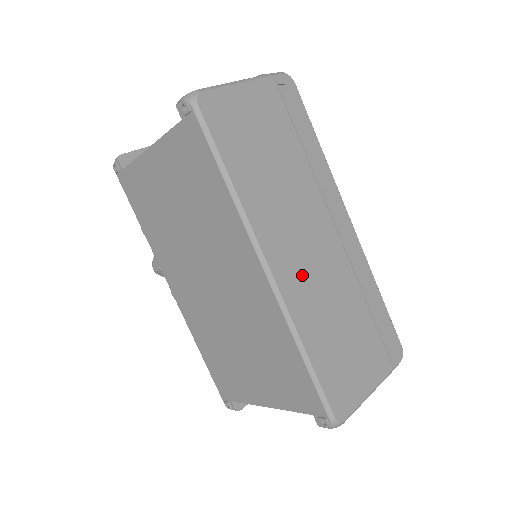
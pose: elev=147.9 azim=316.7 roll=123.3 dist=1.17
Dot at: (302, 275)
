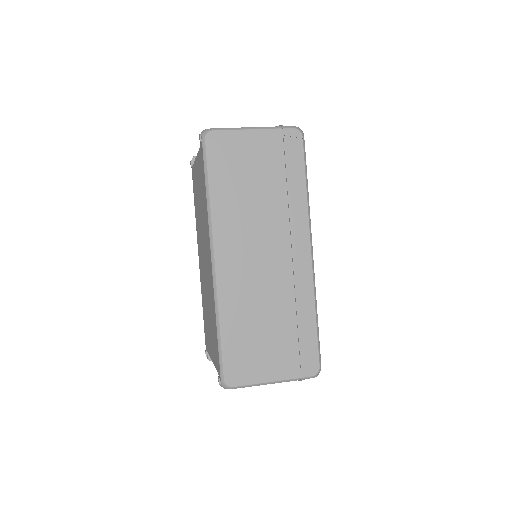
Dot at: (241, 274)
